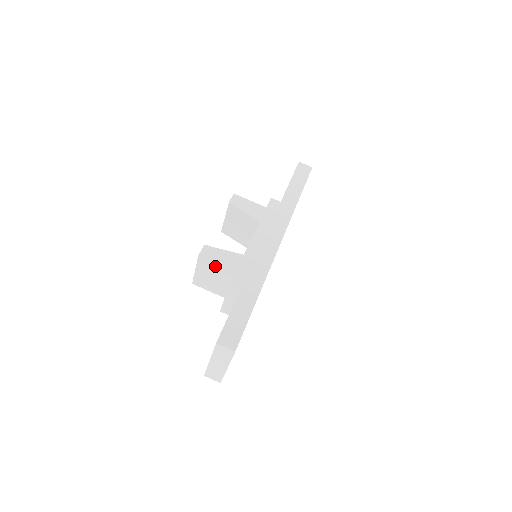
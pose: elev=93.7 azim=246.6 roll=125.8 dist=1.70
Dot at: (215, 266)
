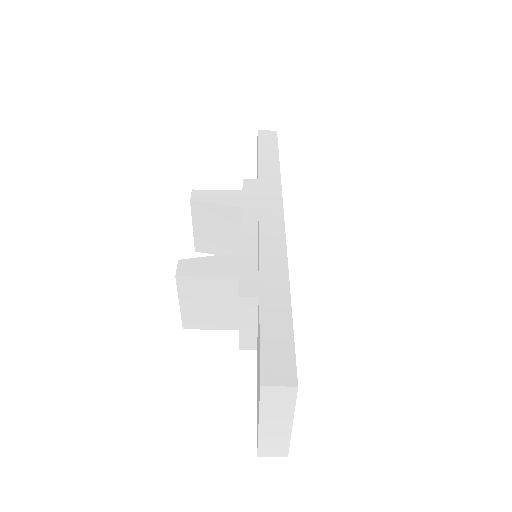
Dot at: (206, 282)
